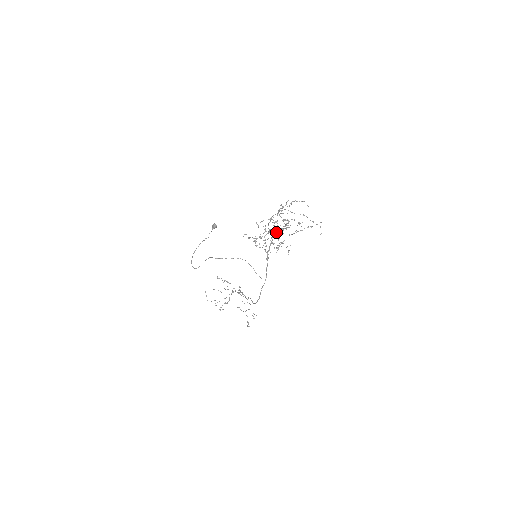
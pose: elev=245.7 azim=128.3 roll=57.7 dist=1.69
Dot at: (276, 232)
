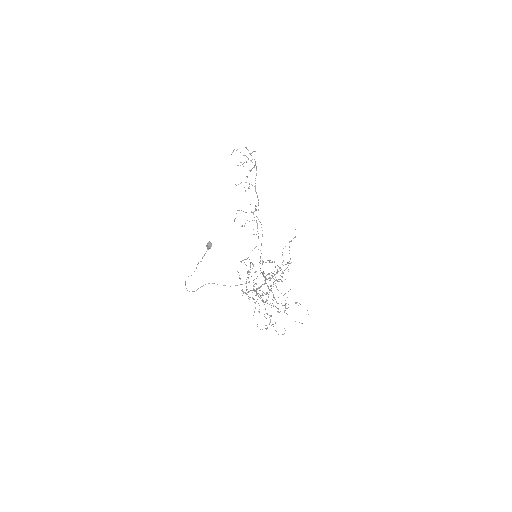
Dot at: occluded
